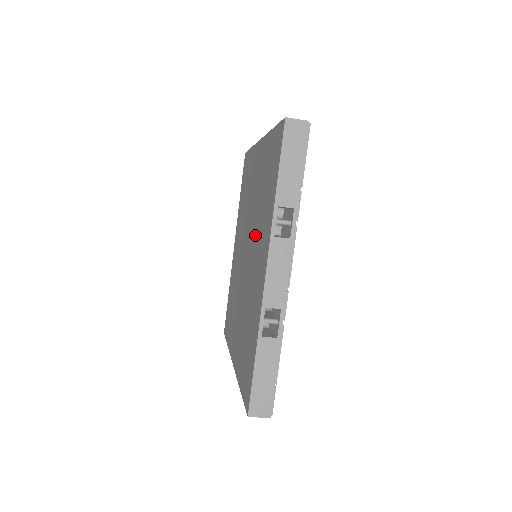
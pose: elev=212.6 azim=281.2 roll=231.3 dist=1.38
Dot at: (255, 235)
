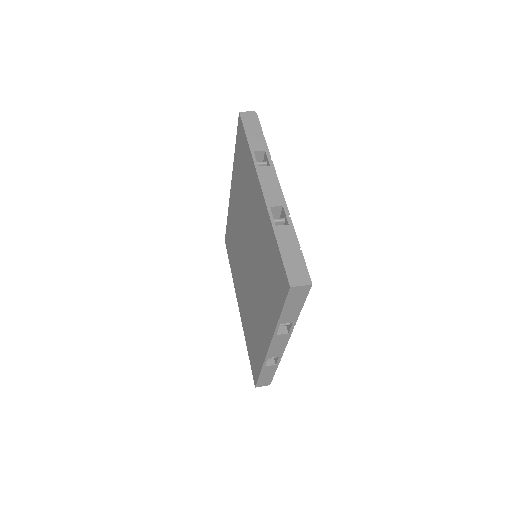
Dot at: (257, 277)
